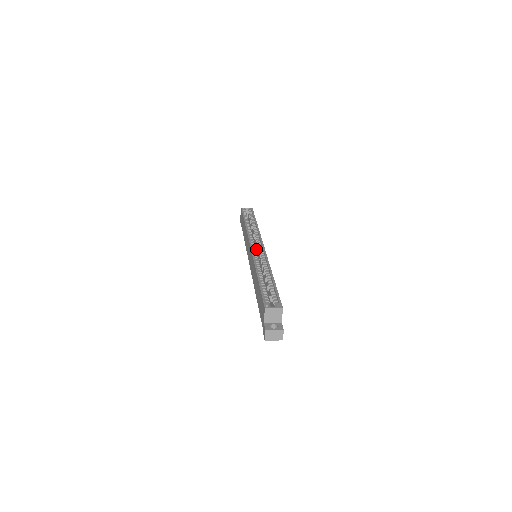
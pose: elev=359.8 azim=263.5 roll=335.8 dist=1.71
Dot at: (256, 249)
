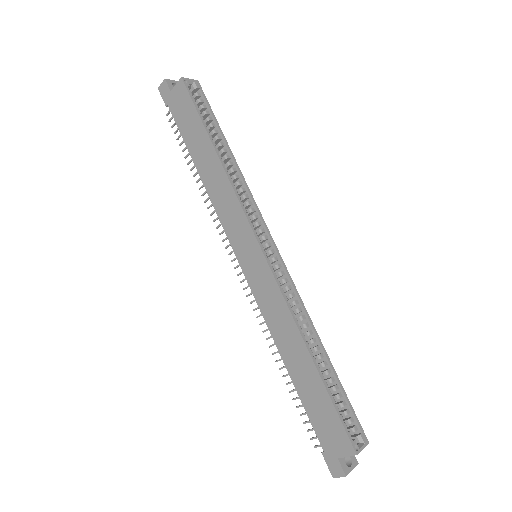
Dot at: occluded
